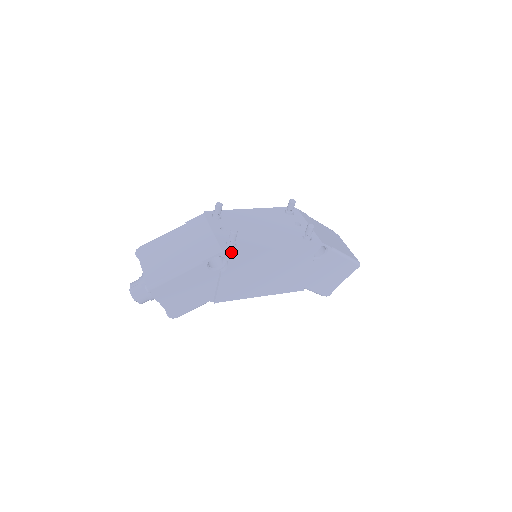
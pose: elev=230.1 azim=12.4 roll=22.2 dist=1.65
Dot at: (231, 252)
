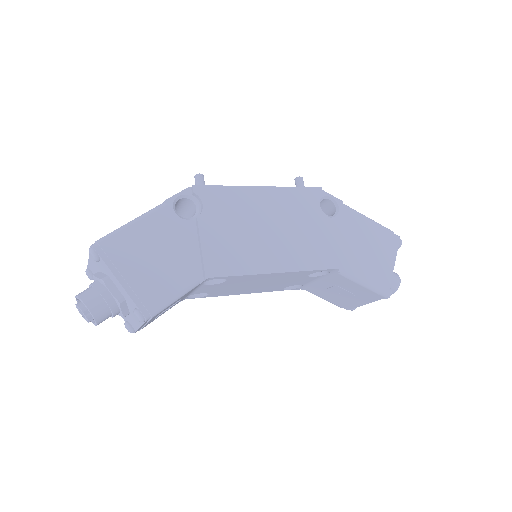
Dot at: (200, 186)
